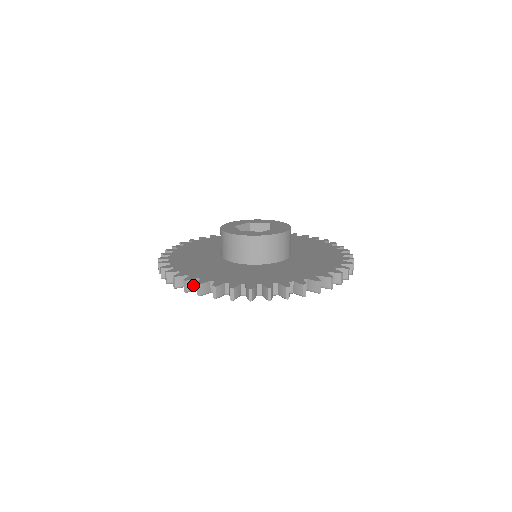
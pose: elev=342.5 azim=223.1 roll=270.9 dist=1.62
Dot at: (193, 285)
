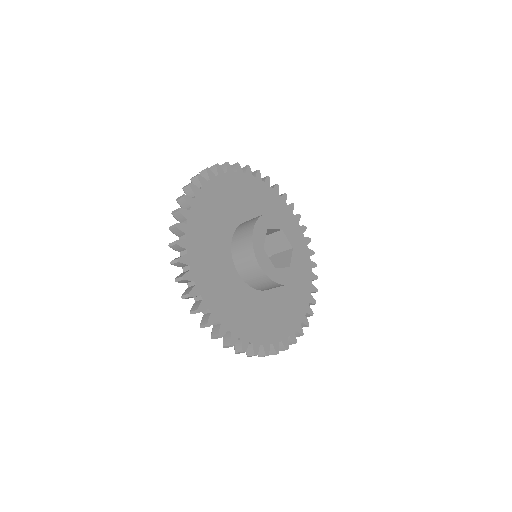
Dot at: occluded
